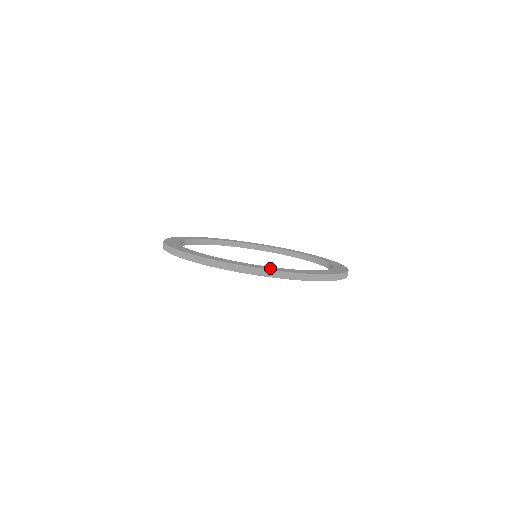
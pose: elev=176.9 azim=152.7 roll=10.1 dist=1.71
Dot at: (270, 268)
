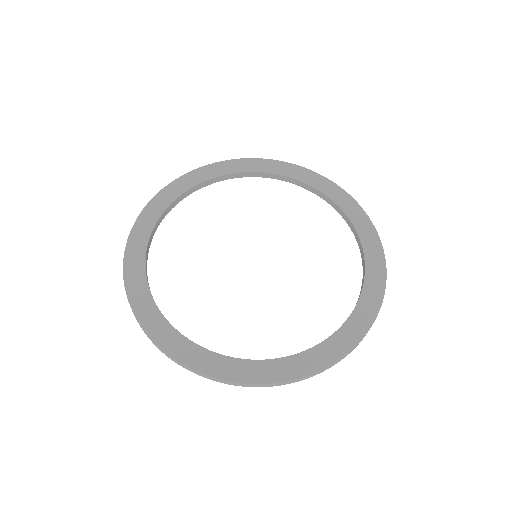
Dot at: (155, 326)
